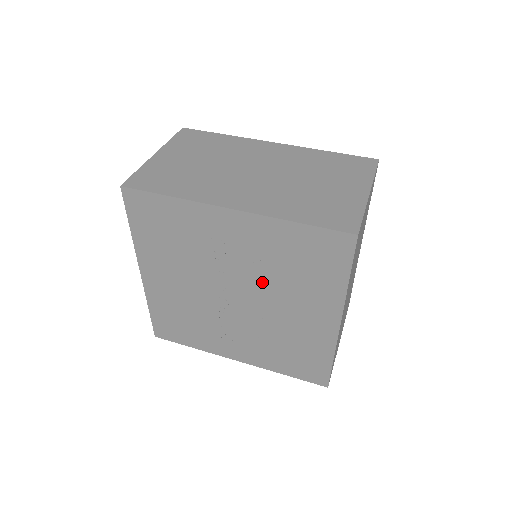
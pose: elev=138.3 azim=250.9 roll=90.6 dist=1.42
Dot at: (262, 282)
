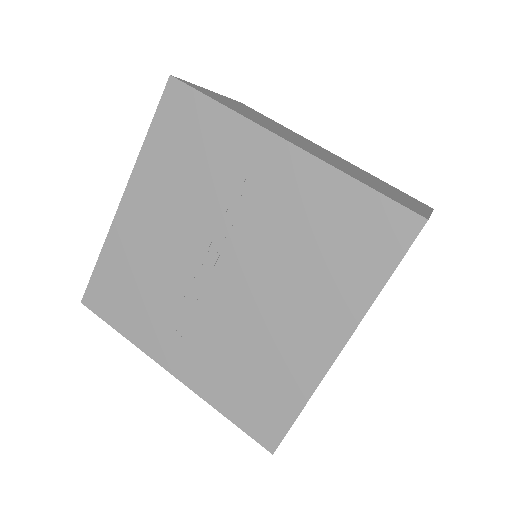
Dot at: (271, 256)
